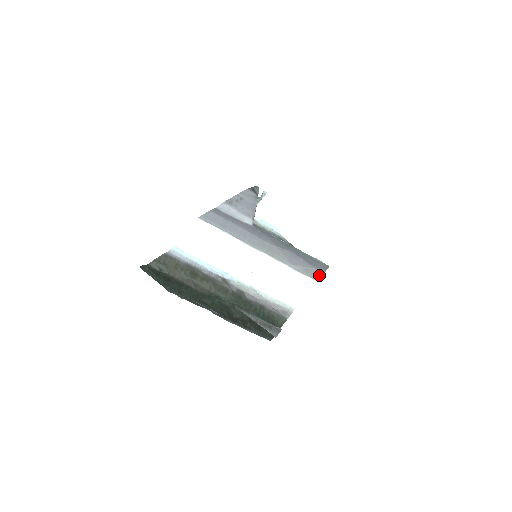
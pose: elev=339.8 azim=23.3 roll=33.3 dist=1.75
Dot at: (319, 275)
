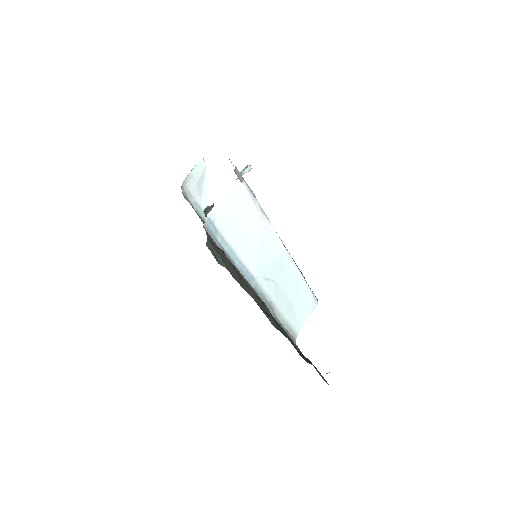
Dot at: occluded
